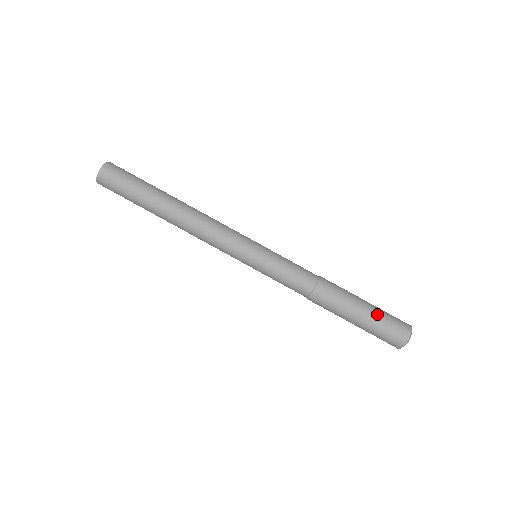
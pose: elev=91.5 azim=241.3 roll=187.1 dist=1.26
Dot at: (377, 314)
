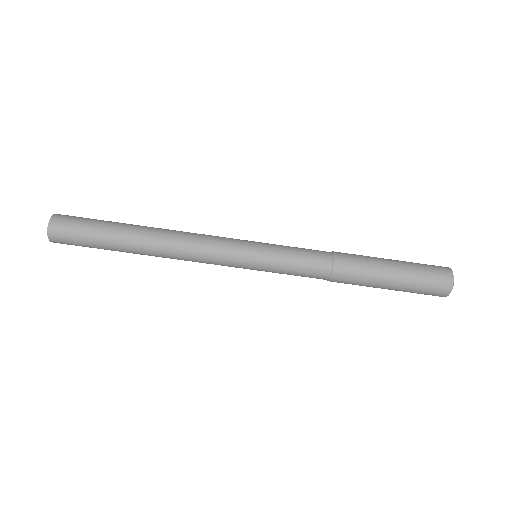
Dot at: (409, 279)
